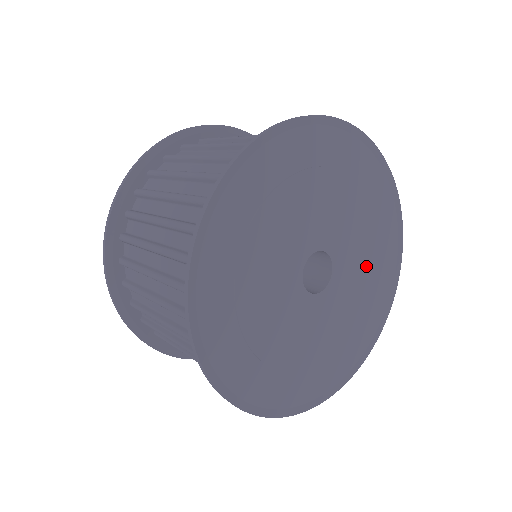
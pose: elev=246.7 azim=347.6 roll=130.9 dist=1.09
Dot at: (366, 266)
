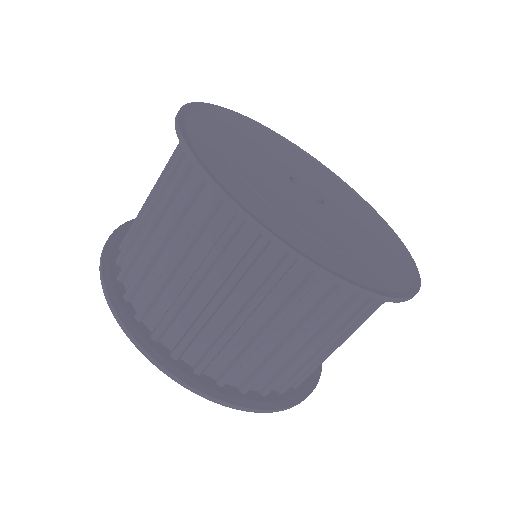
Dot at: (356, 213)
